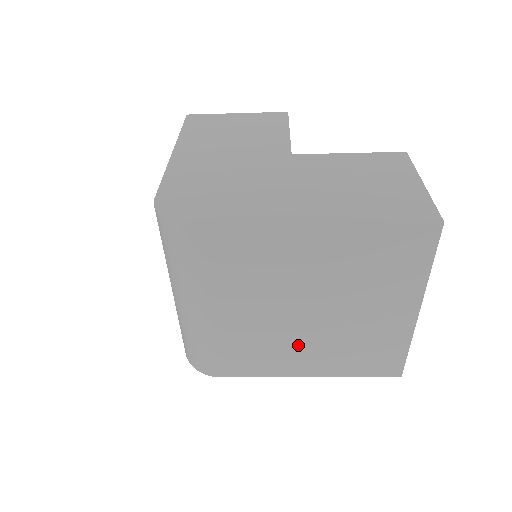
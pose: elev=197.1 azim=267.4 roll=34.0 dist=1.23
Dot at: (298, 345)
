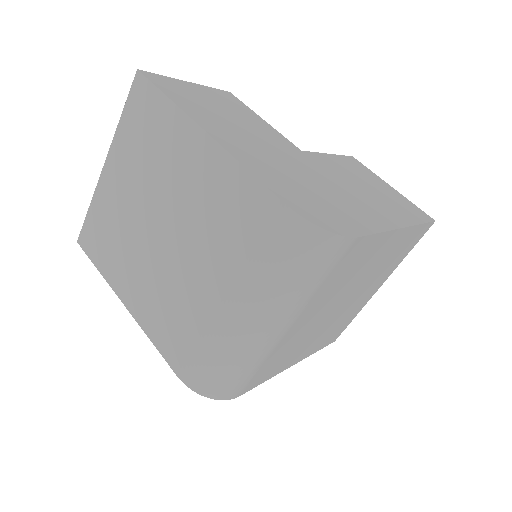
Dot at: (312, 337)
